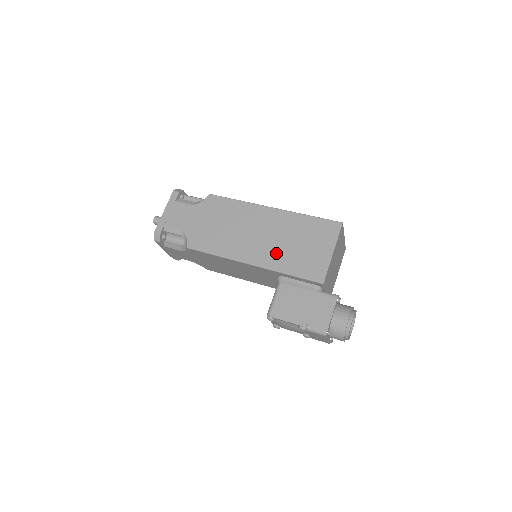
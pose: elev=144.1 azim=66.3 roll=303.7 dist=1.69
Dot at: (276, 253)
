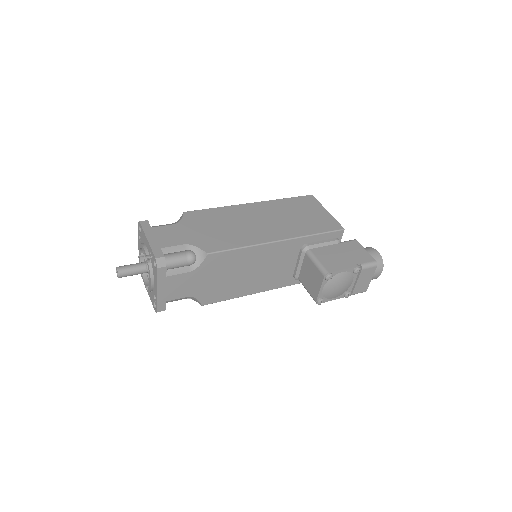
Dot at: (290, 226)
